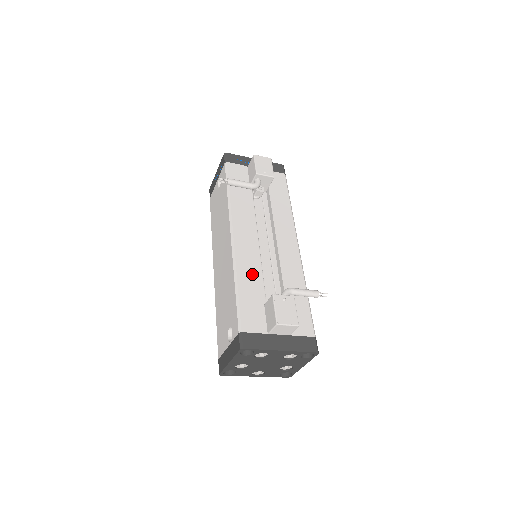
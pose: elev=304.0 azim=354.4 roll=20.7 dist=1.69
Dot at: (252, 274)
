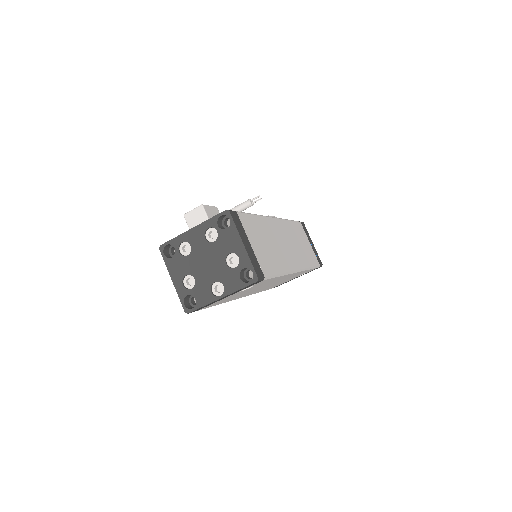
Dot at: occluded
